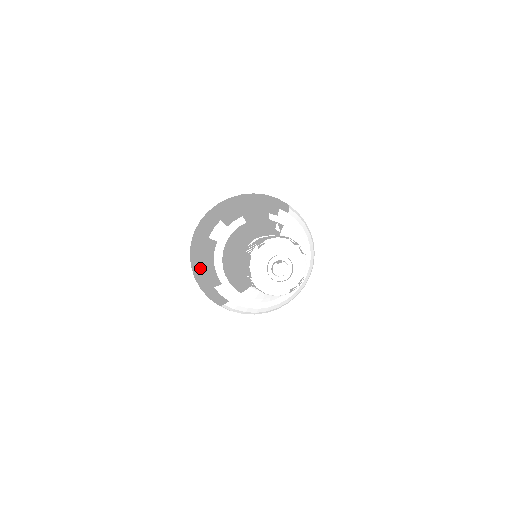
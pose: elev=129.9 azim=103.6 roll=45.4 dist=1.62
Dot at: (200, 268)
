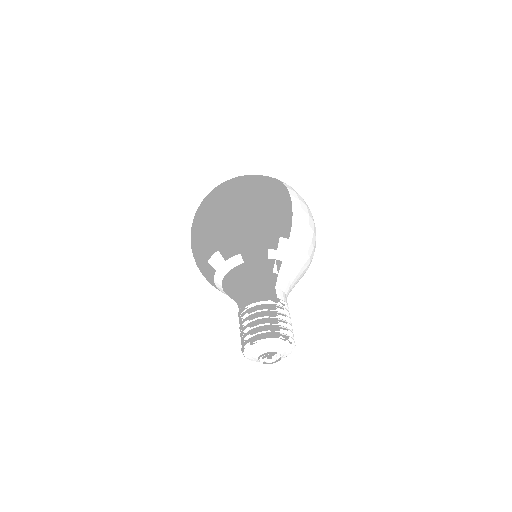
Dot at: (202, 274)
